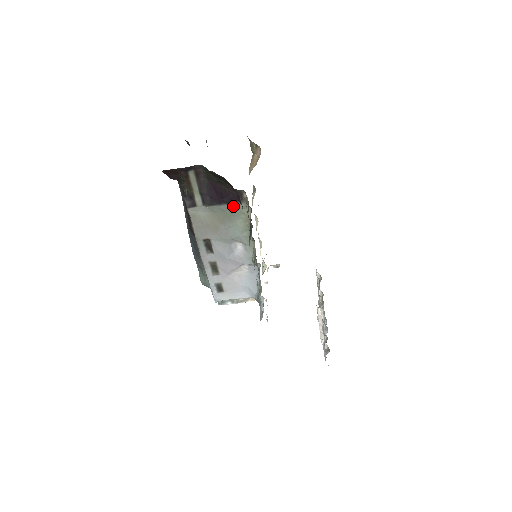
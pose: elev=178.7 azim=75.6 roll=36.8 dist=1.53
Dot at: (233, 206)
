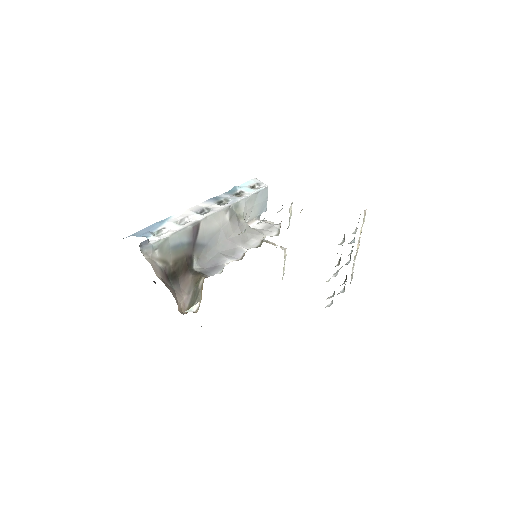
Dot at: occluded
